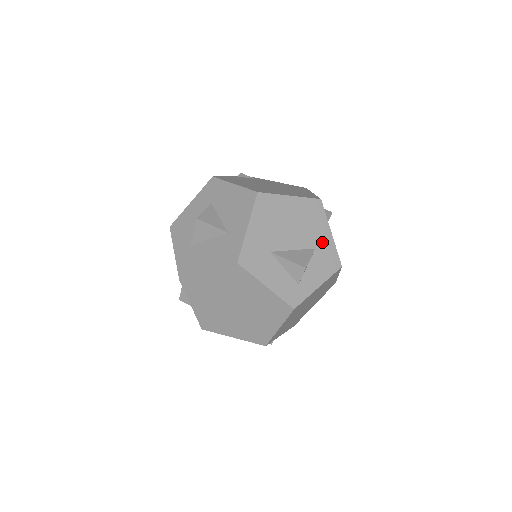
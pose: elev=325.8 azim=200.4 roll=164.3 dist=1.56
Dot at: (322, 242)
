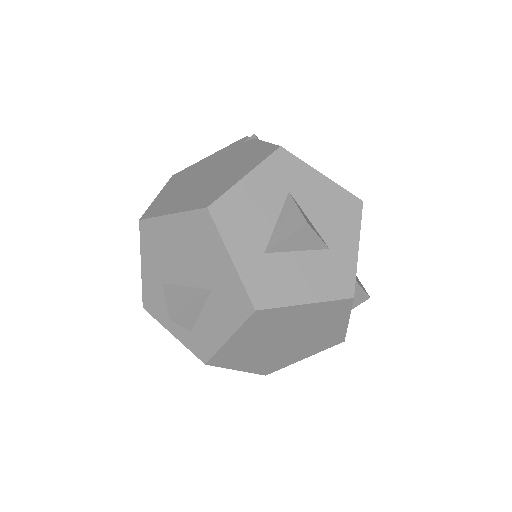
Dot at: occluded
